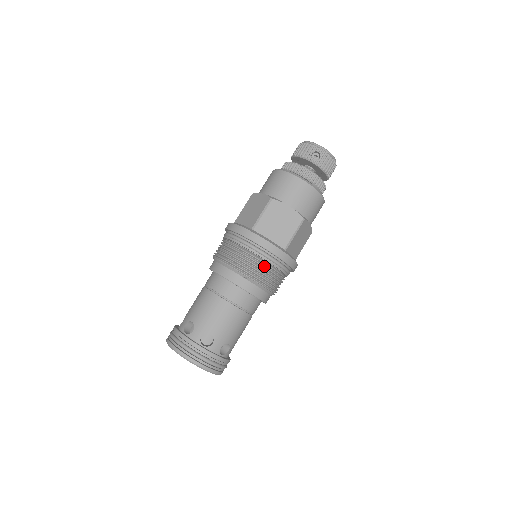
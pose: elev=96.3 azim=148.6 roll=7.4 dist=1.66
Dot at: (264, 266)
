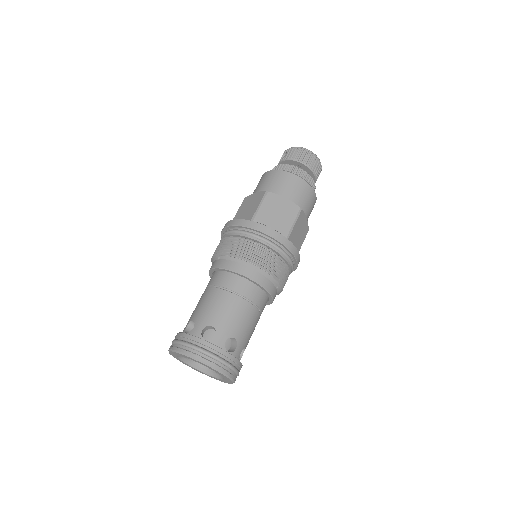
Dot at: (233, 241)
